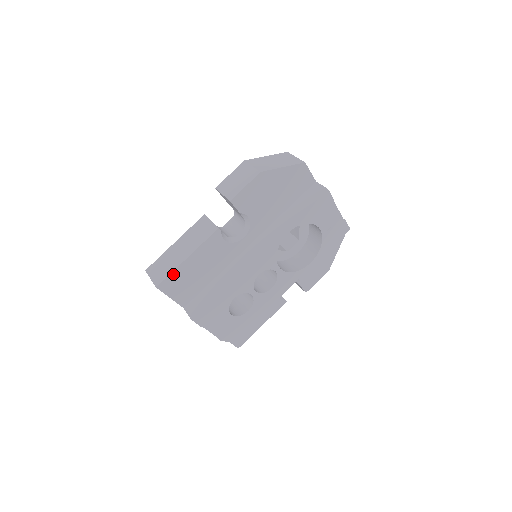
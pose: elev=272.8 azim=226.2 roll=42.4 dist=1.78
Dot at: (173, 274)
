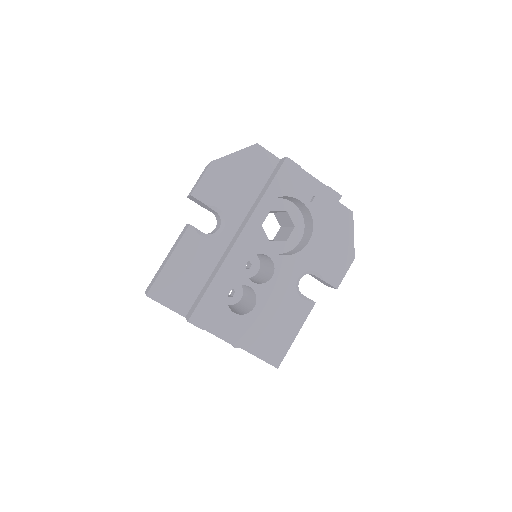
Dot at: (159, 279)
